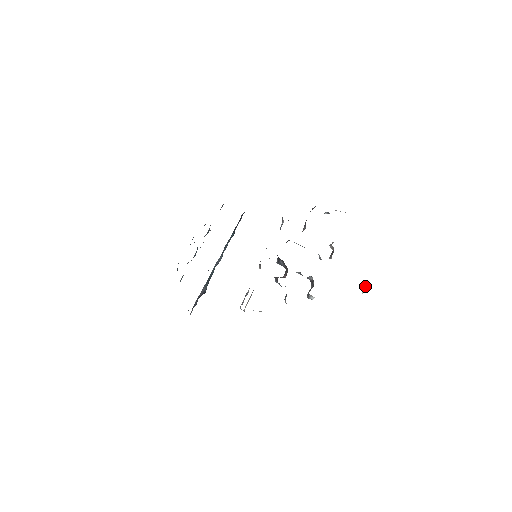
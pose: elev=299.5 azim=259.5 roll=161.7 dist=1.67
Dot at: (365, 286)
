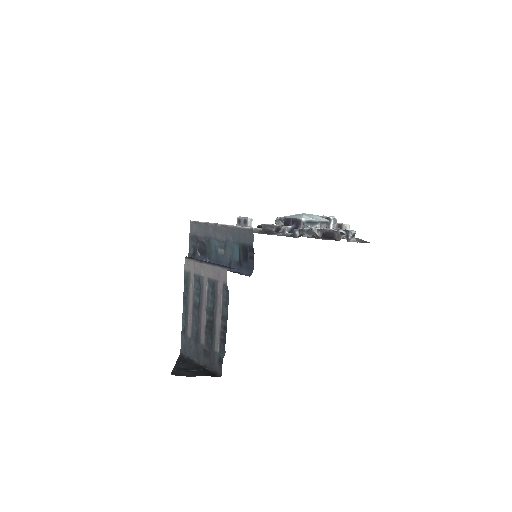
Dot at: occluded
